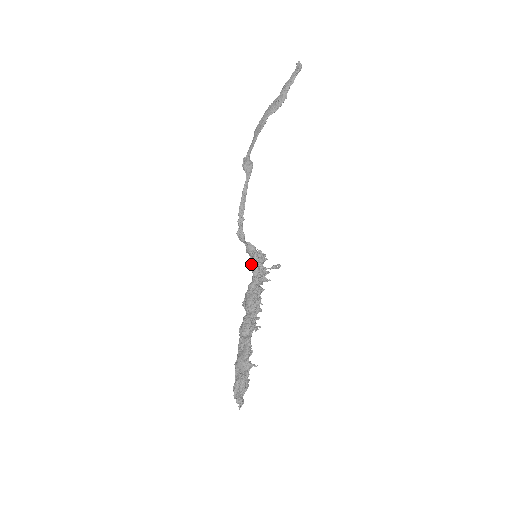
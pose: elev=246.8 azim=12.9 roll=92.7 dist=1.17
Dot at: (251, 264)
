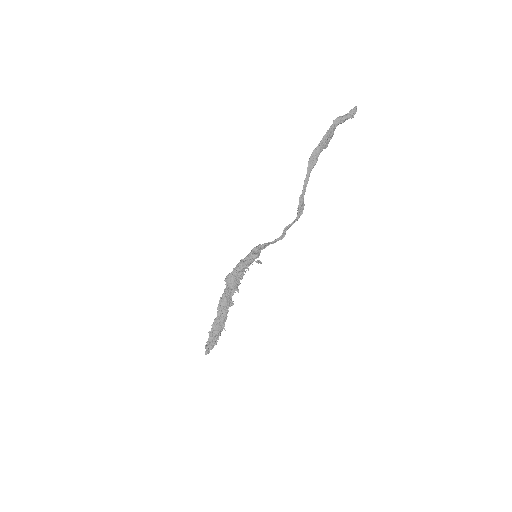
Dot at: (248, 258)
